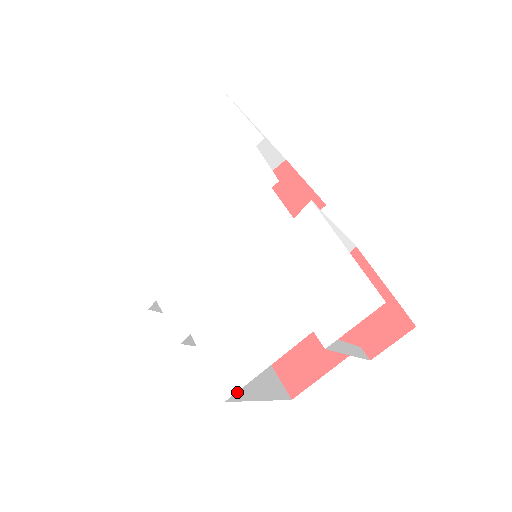
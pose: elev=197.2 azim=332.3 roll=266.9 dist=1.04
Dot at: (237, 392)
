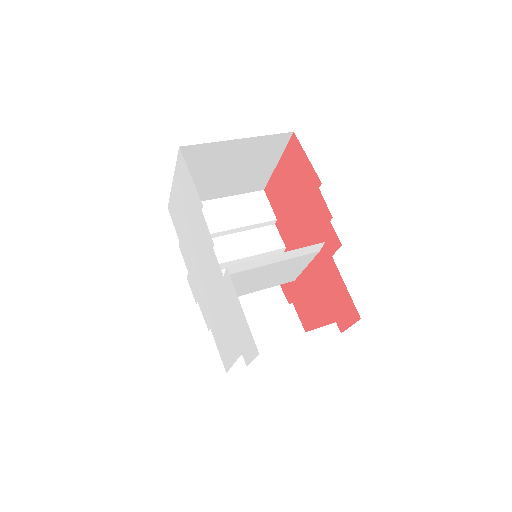
Dot at: (243, 360)
